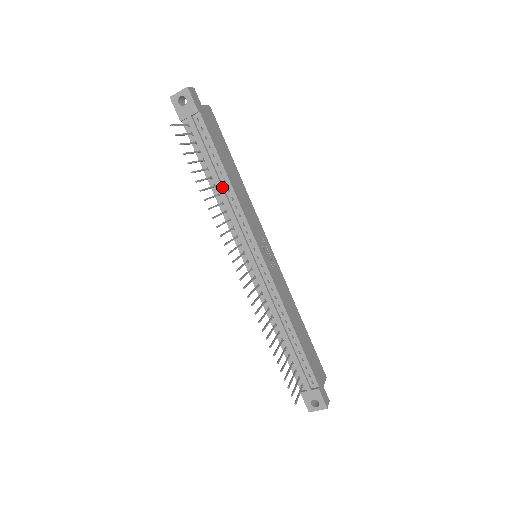
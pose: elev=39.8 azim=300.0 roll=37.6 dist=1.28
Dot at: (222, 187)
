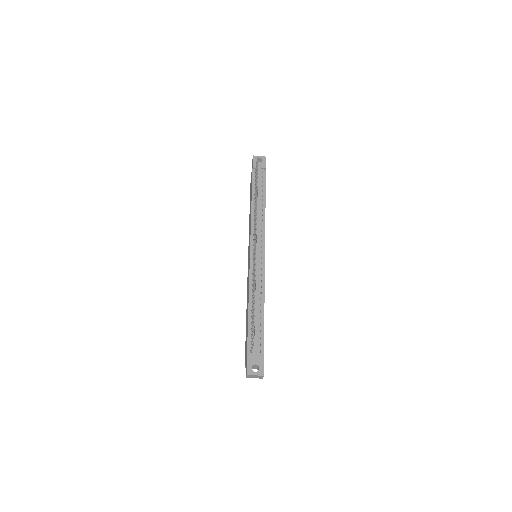
Dot at: (260, 206)
